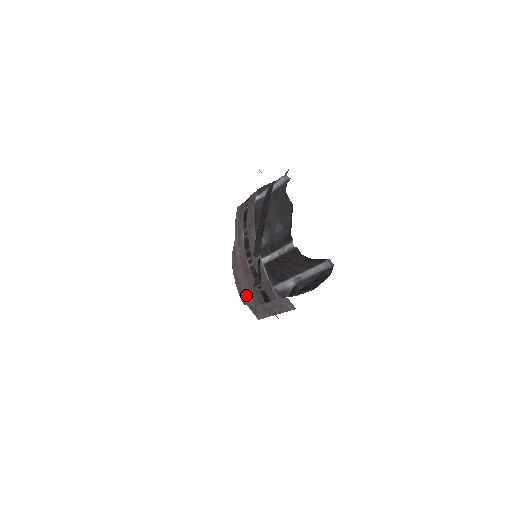
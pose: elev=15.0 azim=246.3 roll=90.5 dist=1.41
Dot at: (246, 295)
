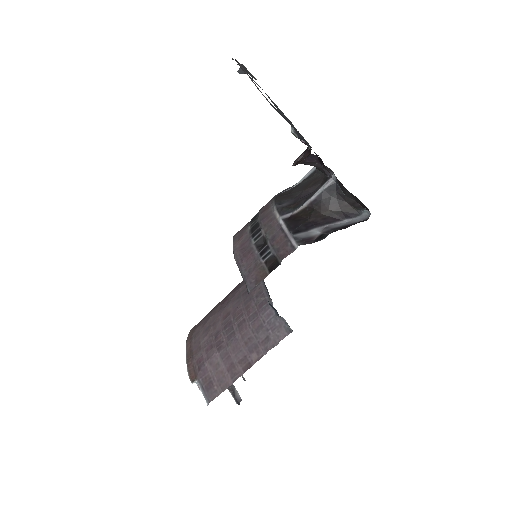
Dot at: (203, 360)
